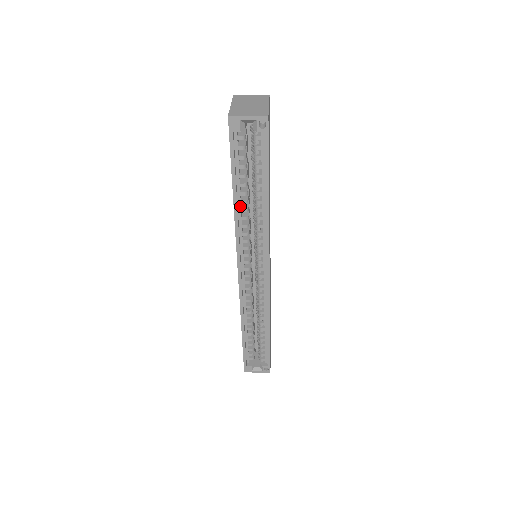
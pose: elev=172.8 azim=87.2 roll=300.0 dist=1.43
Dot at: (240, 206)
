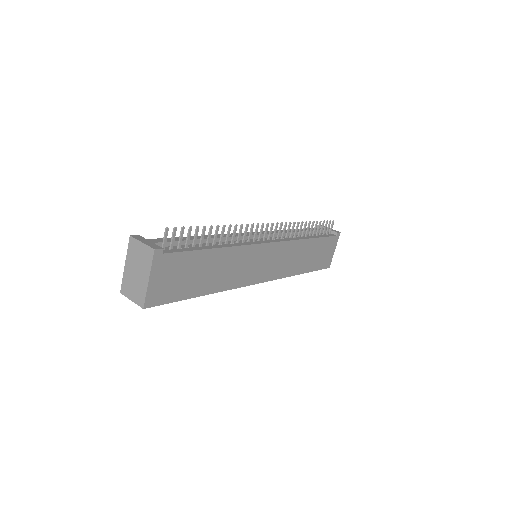
Dot at: occluded
